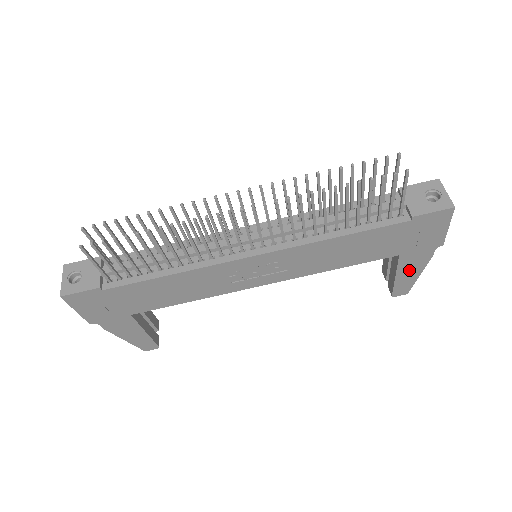
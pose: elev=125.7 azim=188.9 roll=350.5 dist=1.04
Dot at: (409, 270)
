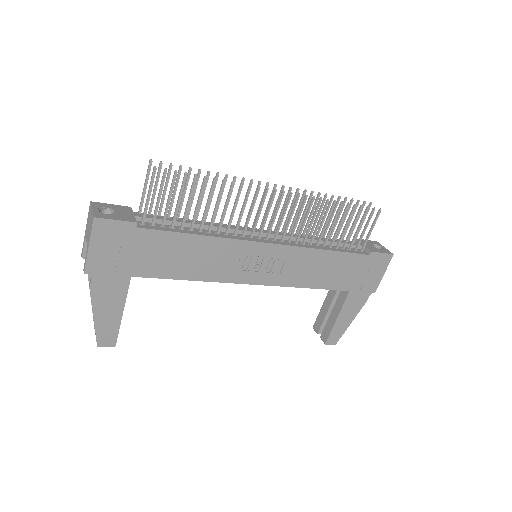
Dot at: (348, 313)
